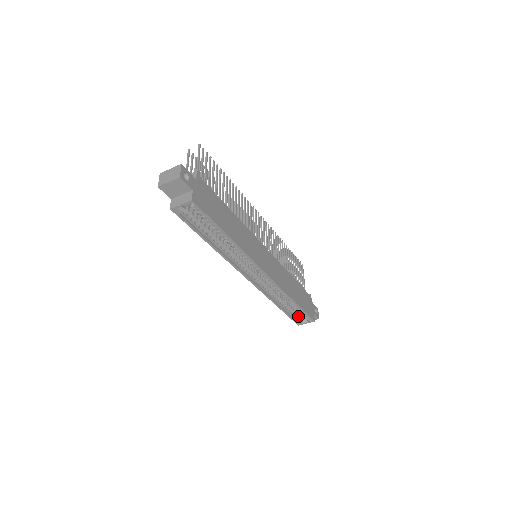
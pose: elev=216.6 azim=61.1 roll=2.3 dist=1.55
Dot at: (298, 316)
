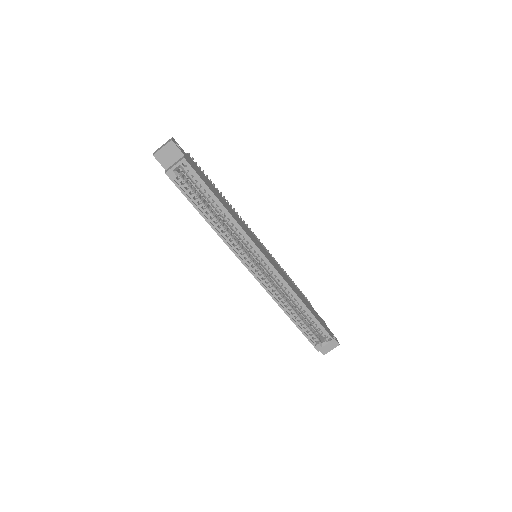
Dot at: (315, 337)
